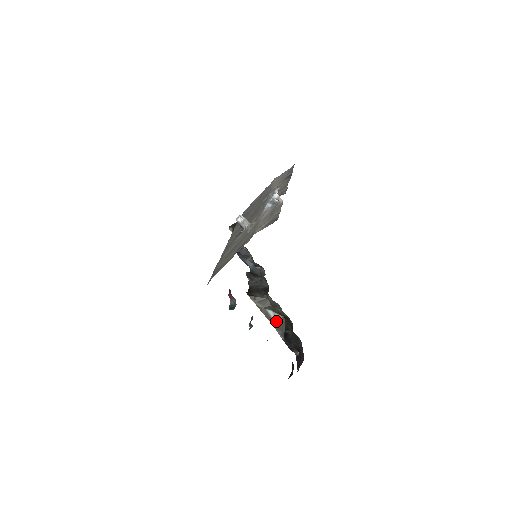
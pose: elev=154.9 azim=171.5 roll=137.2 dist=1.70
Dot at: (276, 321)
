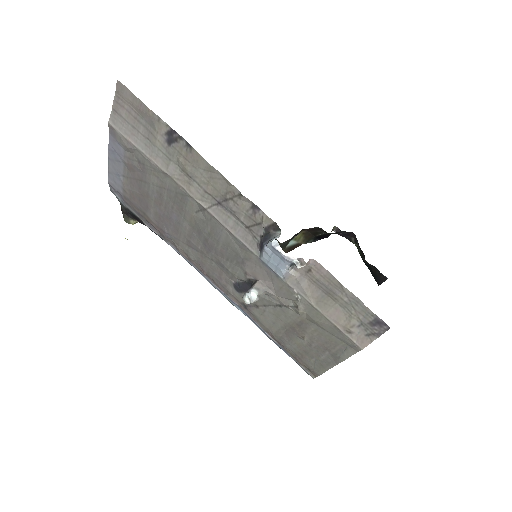
Dot at: (300, 240)
